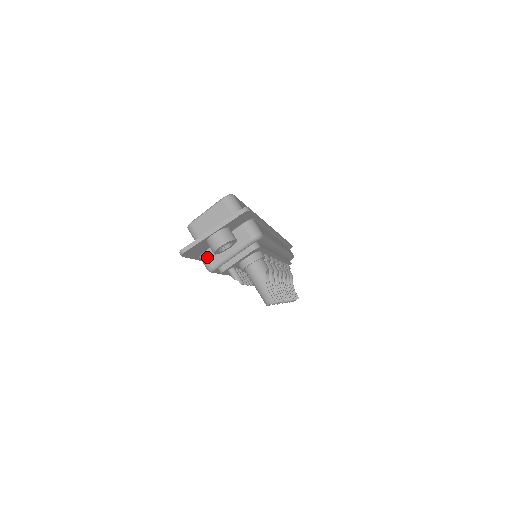
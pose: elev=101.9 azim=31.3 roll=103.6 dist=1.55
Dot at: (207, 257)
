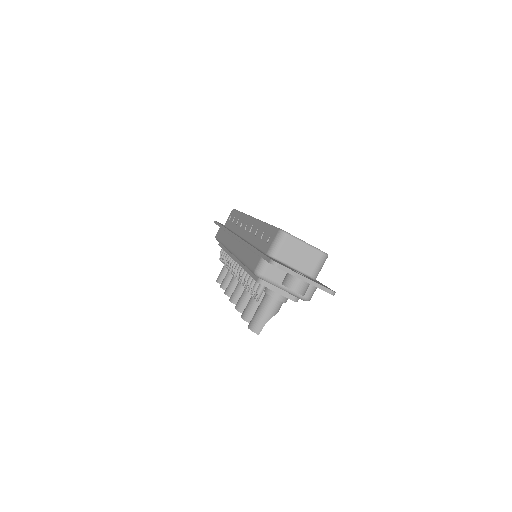
Dot at: (268, 267)
